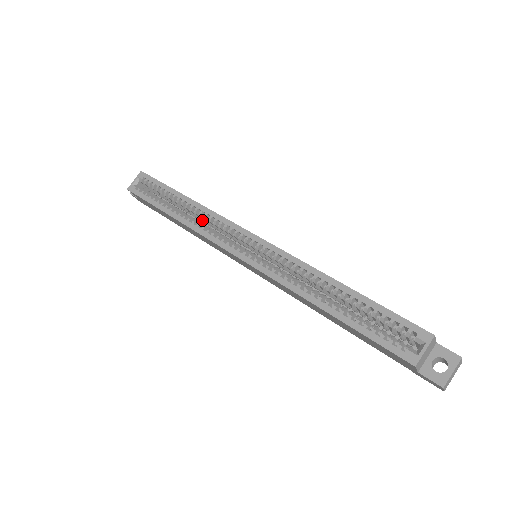
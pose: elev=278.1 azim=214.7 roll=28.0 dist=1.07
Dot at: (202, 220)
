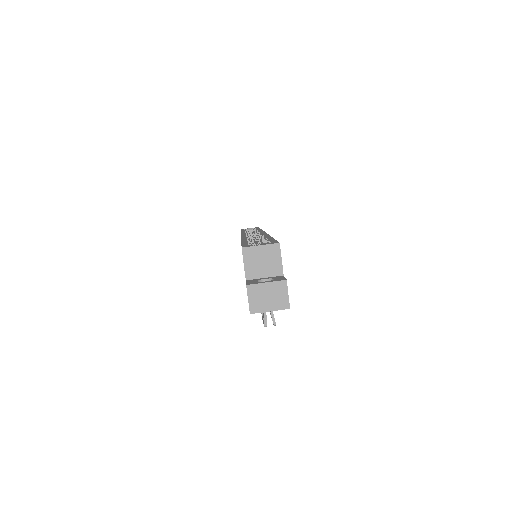
Dot at: occluded
